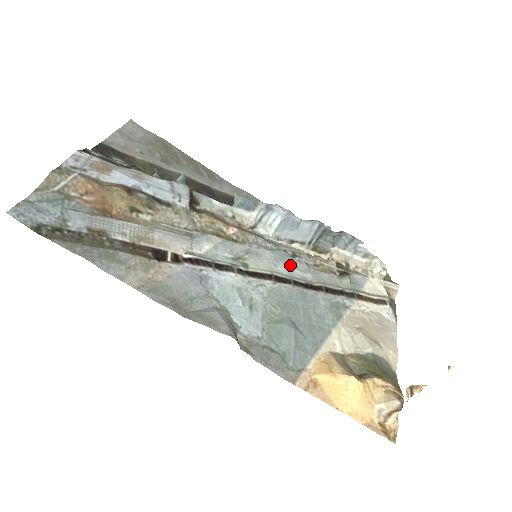
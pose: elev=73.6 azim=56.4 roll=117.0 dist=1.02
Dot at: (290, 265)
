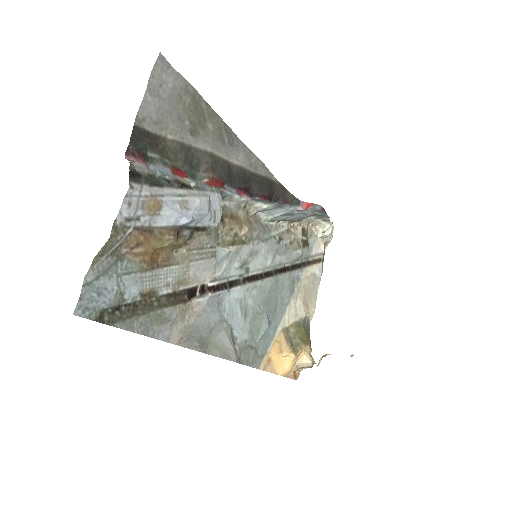
Dot at: (275, 253)
